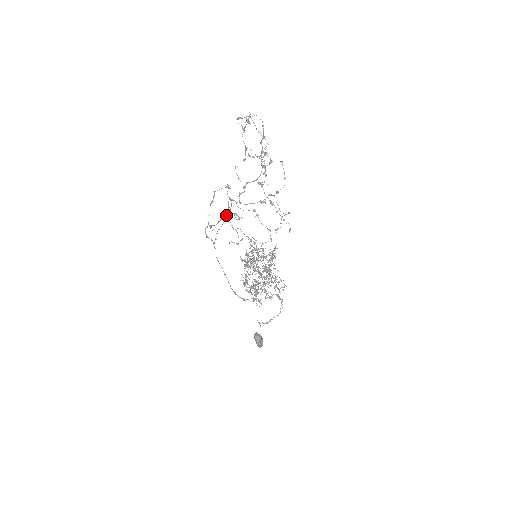
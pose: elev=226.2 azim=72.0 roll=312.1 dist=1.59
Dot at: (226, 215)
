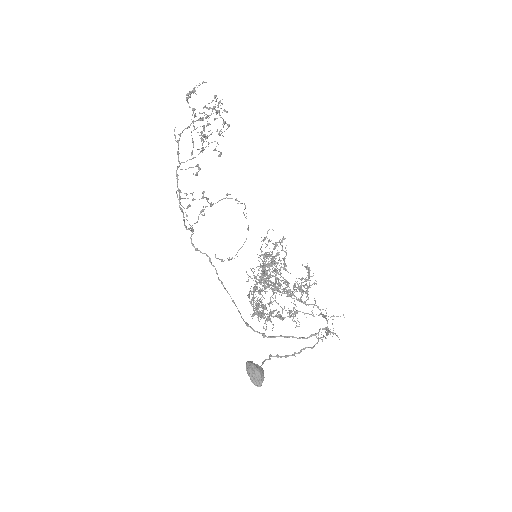
Dot at: occluded
